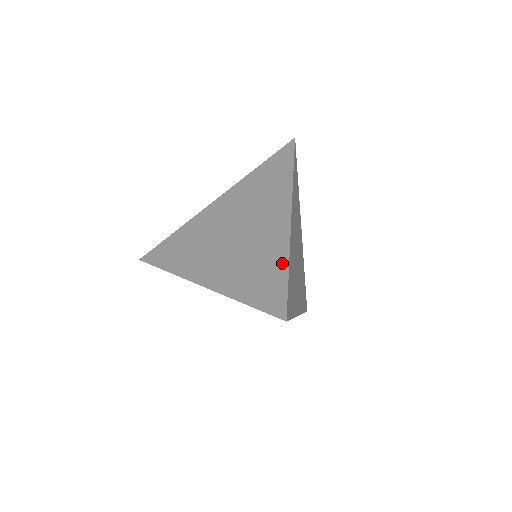
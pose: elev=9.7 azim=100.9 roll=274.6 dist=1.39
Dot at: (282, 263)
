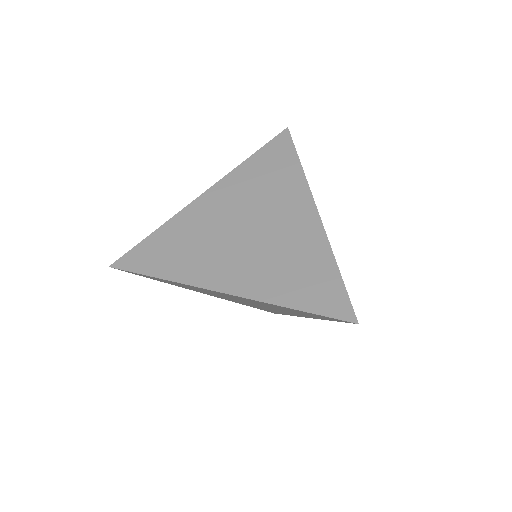
Dot at: (327, 261)
